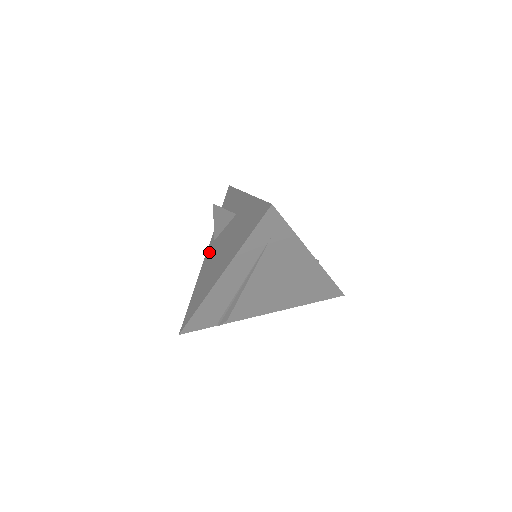
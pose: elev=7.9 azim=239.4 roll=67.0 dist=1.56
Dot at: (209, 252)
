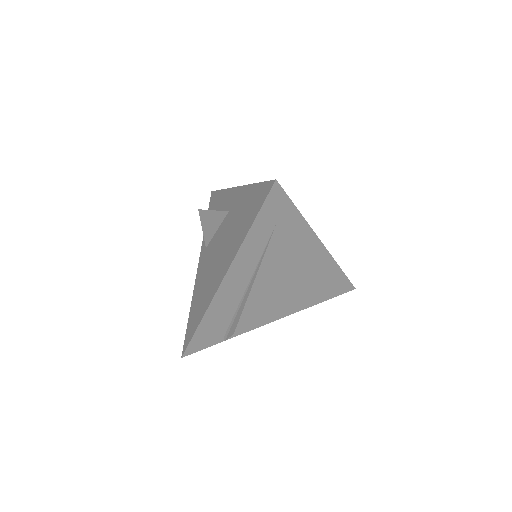
Dot at: (202, 261)
